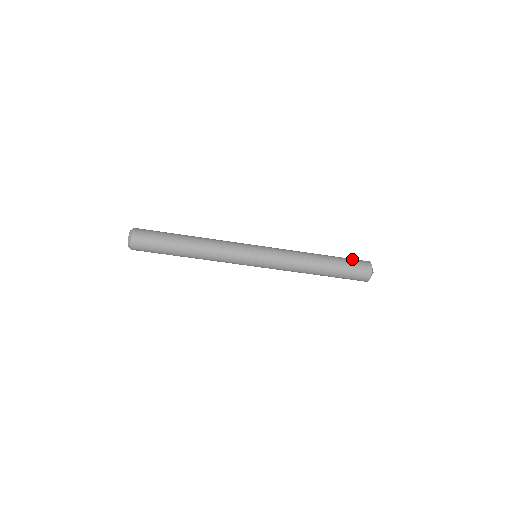
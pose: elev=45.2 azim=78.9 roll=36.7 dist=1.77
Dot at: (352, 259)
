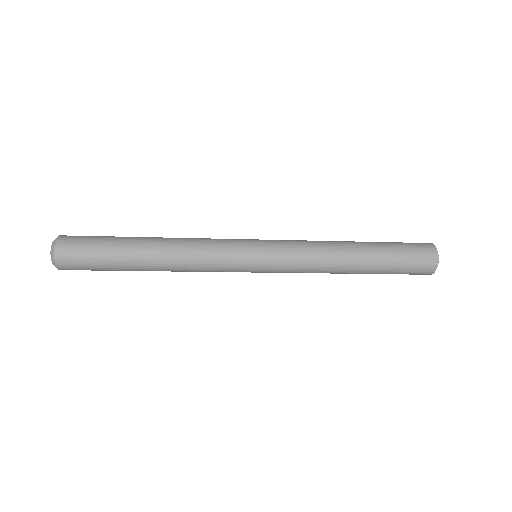
Dot at: (409, 252)
